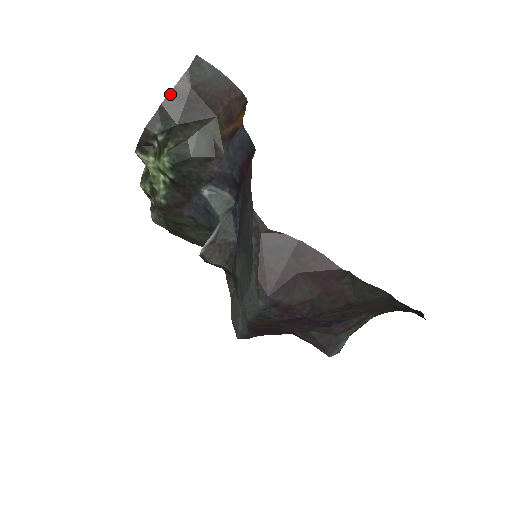
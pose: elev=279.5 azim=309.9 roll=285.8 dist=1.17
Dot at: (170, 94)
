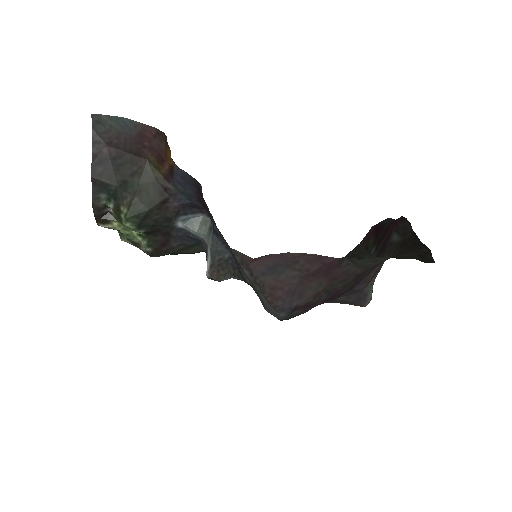
Dot at: (93, 163)
